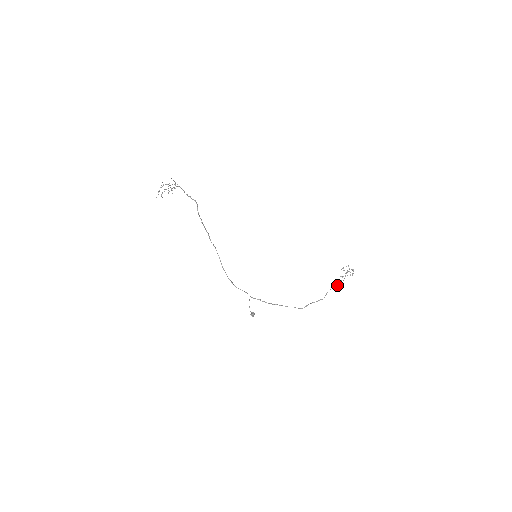
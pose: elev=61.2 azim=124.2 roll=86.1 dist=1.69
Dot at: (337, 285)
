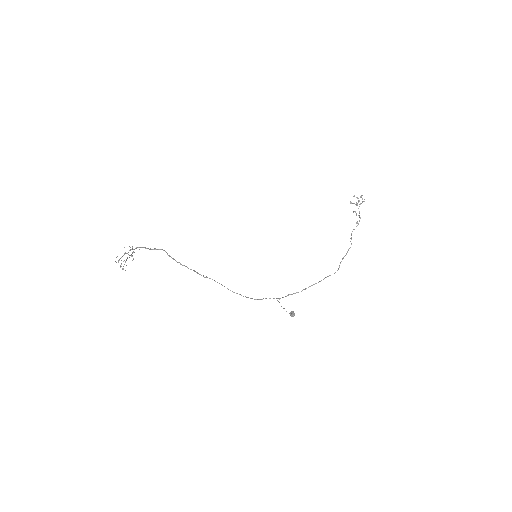
Dot at: occluded
